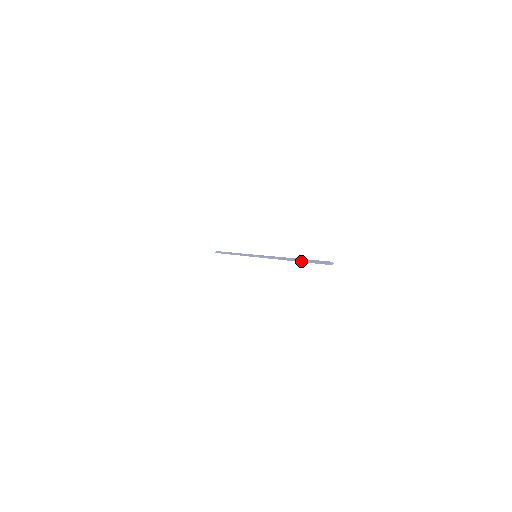
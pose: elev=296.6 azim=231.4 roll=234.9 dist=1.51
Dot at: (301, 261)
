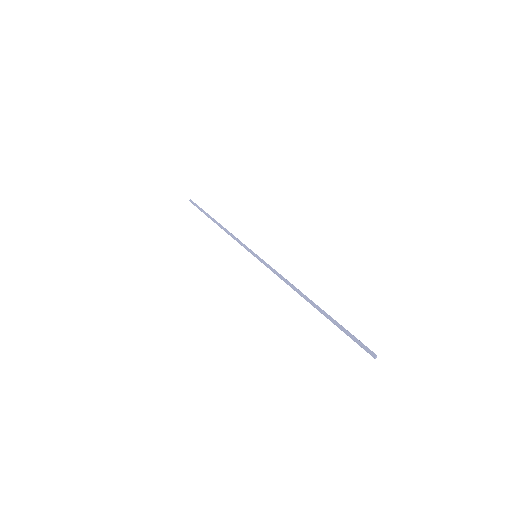
Dot at: (328, 318)
